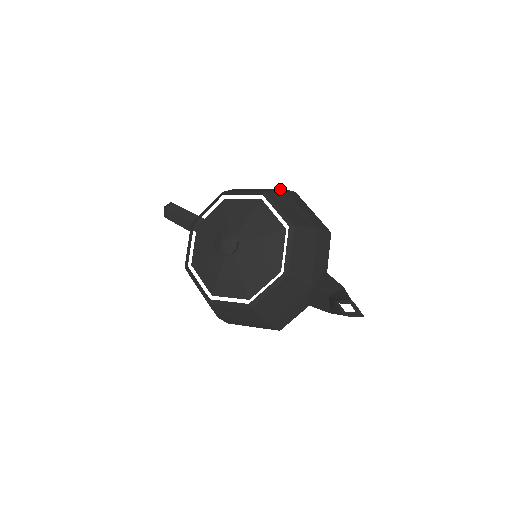
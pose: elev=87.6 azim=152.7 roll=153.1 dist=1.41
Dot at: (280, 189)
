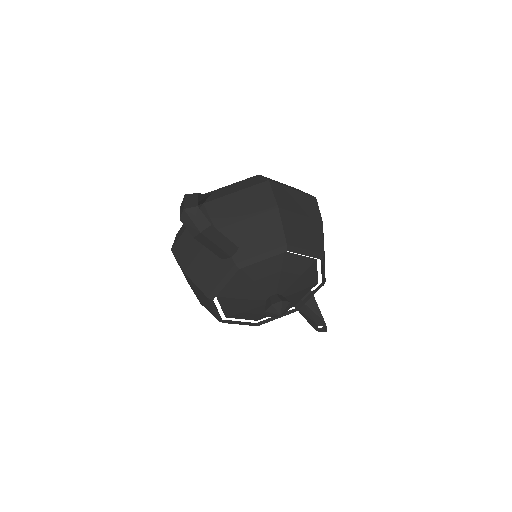
Dot at: occluded
